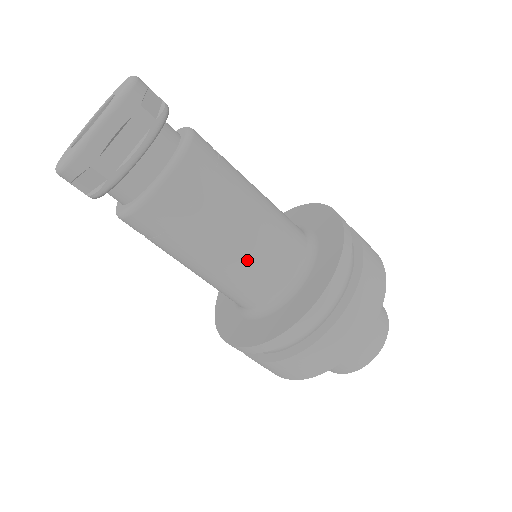
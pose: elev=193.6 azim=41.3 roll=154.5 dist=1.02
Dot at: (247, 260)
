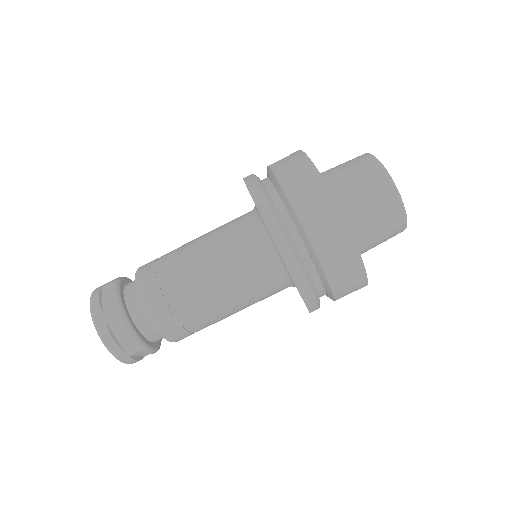
Dot at: occluded
